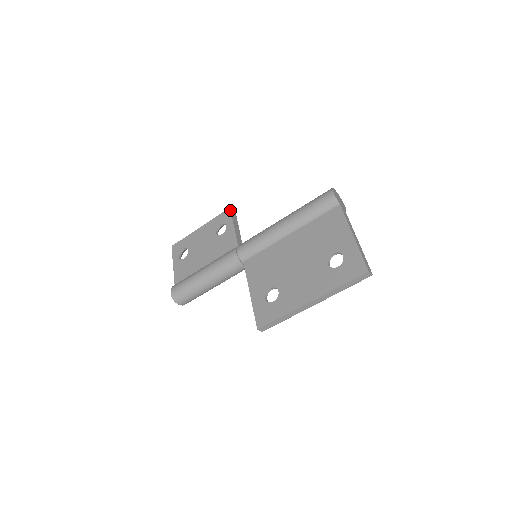
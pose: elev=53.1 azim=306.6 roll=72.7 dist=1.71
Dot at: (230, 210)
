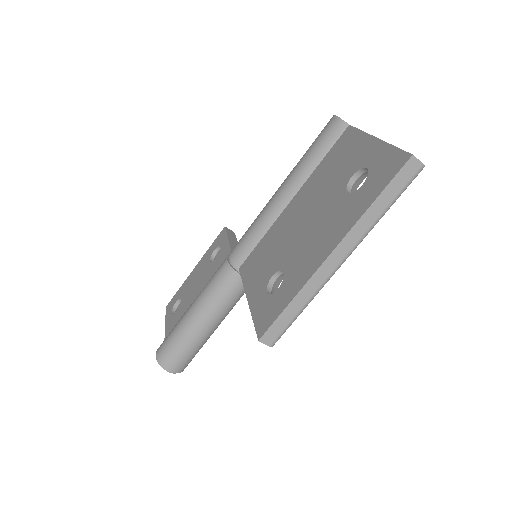
Dot at: (224, 228)
